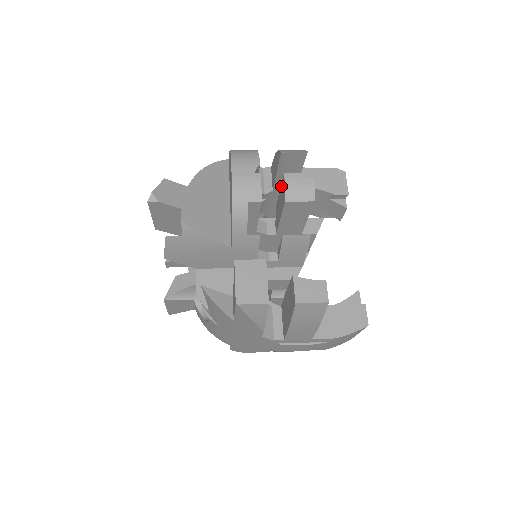
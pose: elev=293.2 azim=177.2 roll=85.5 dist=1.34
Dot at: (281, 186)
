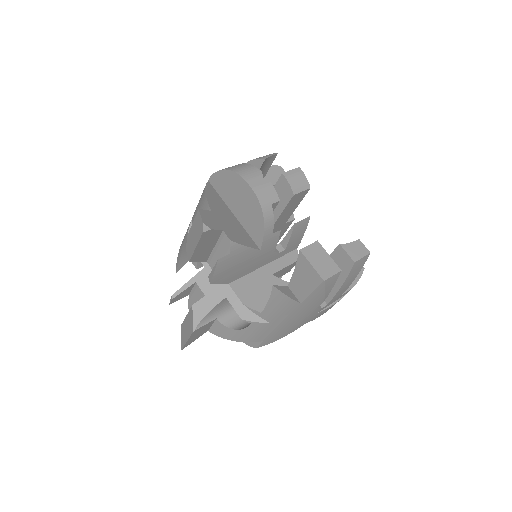
Dot at: (276, 186)
